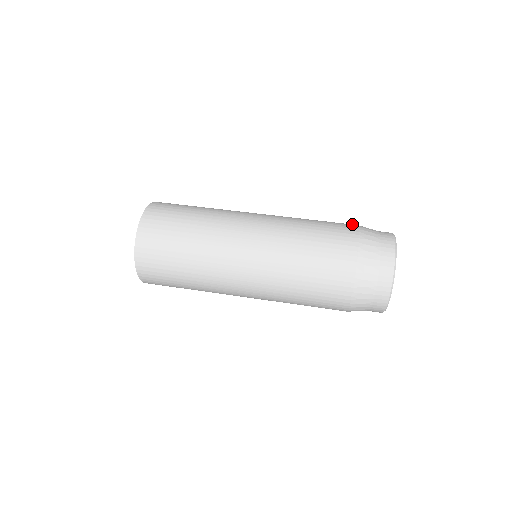
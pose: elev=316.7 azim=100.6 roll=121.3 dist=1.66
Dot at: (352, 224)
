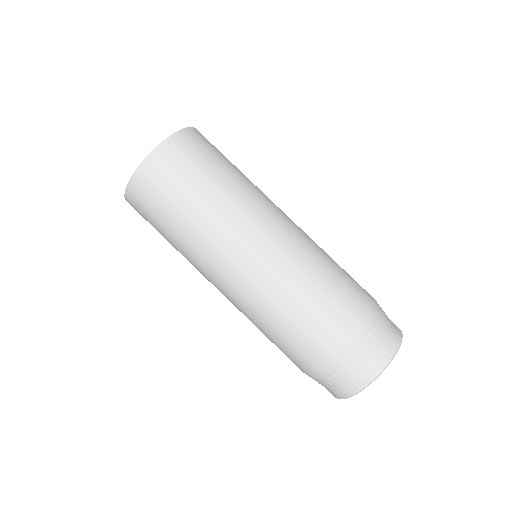
Dot at: (371, 298)
